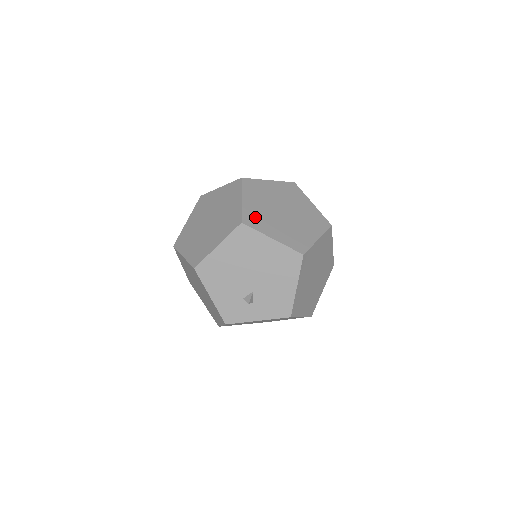
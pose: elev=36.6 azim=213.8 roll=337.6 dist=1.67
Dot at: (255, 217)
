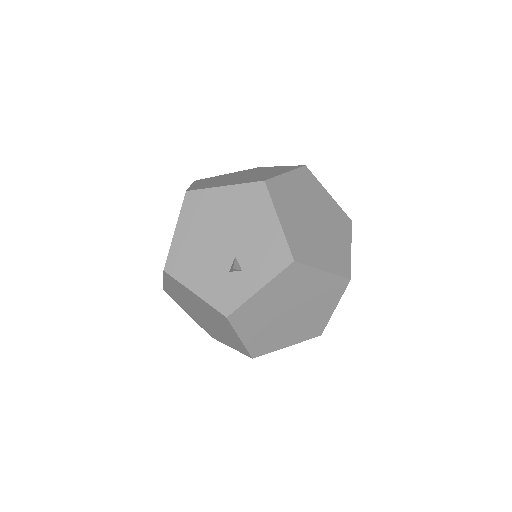
Dot at: (204, 186)
